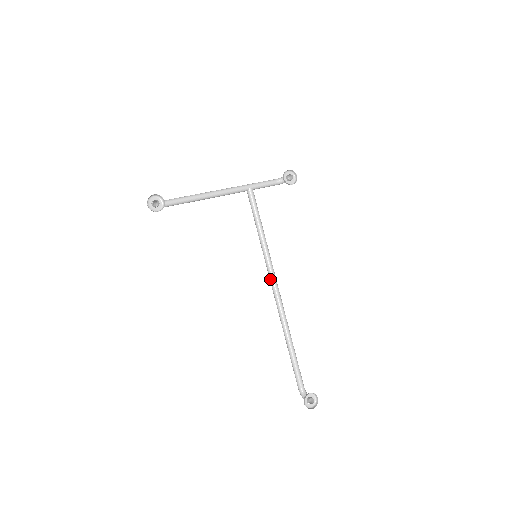
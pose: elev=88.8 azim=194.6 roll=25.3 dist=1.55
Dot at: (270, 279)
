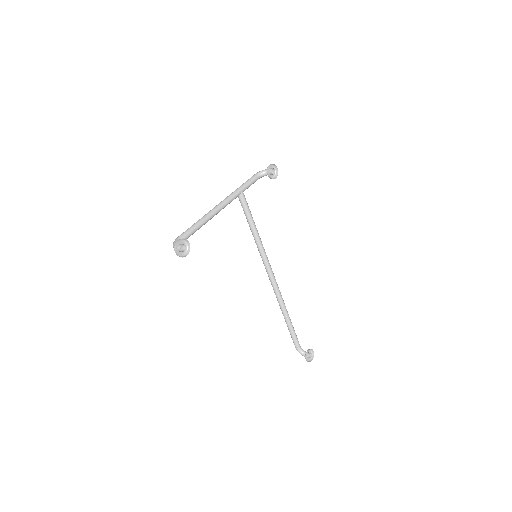
Dot at: (267, 271)
